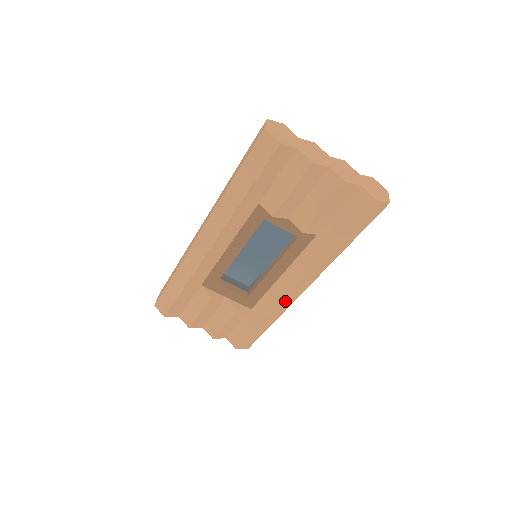
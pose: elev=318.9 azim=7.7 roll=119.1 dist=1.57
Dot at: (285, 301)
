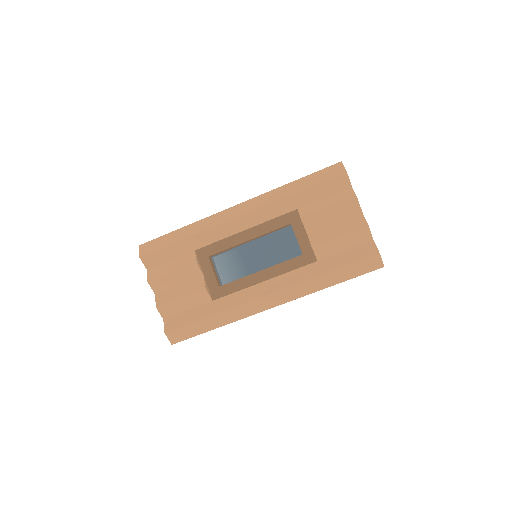
Dot at: (249, 306)
